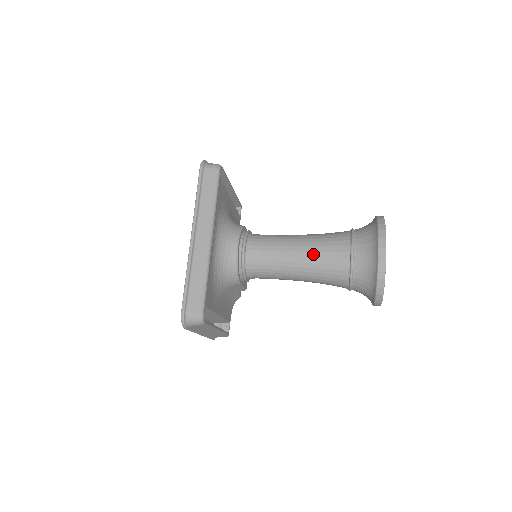
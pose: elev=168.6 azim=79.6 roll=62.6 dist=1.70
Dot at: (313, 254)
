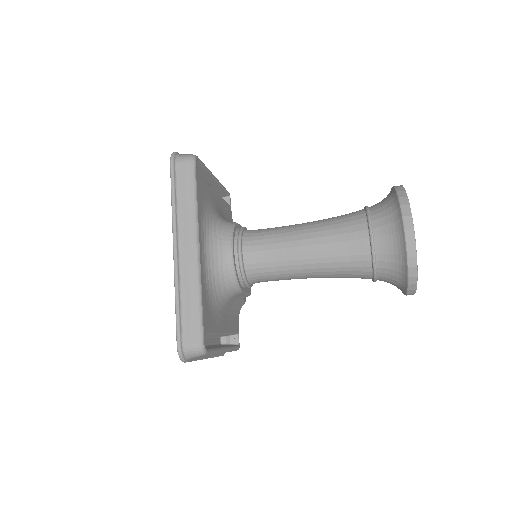
Dot at: (324, 246)
